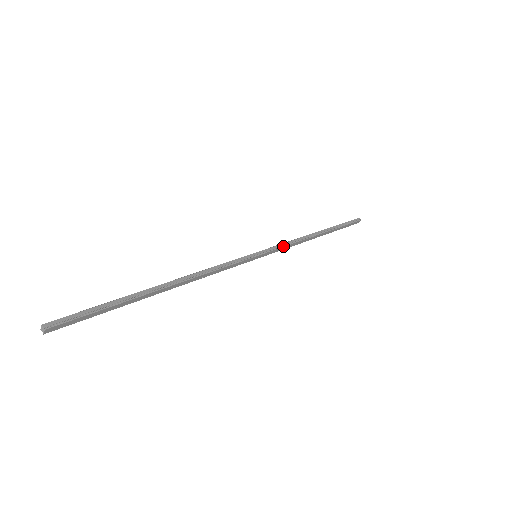
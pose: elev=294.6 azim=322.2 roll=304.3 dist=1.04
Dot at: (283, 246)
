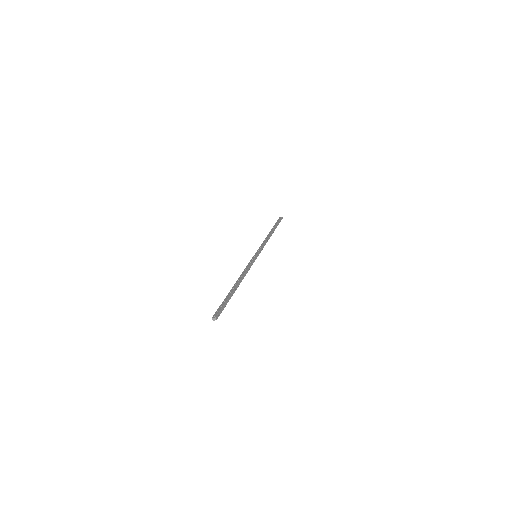
Dot at: occluded
